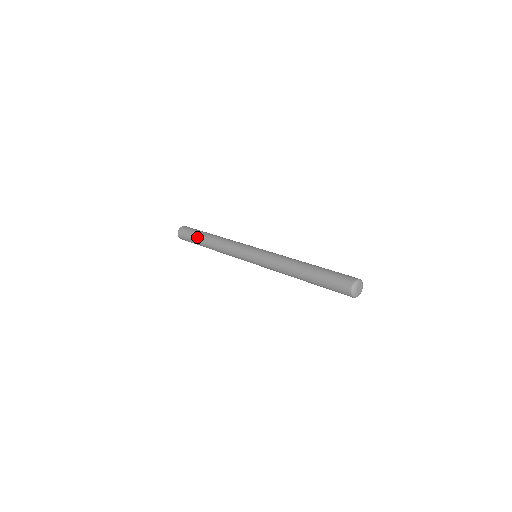
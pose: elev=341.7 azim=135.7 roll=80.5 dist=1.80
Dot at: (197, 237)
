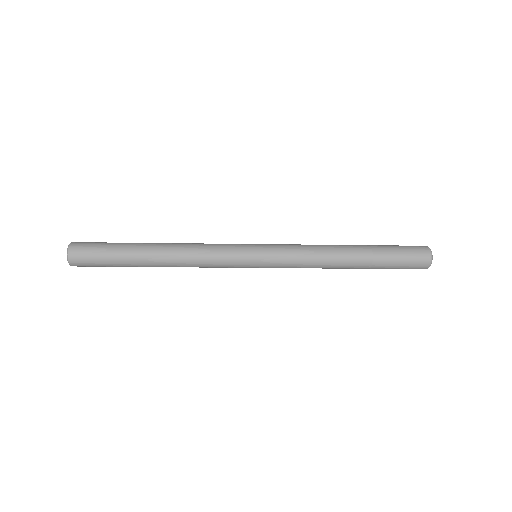
Dot at: (125, 251)
